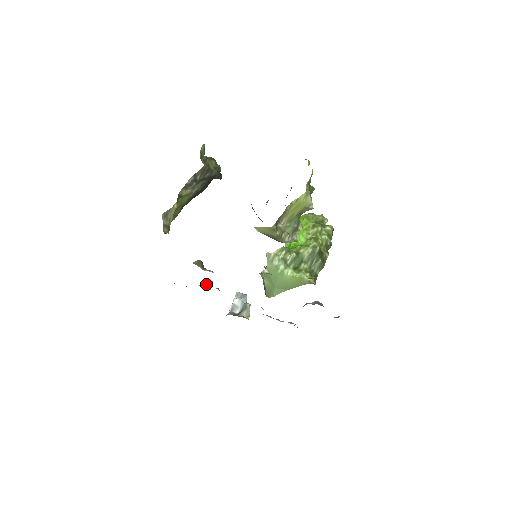
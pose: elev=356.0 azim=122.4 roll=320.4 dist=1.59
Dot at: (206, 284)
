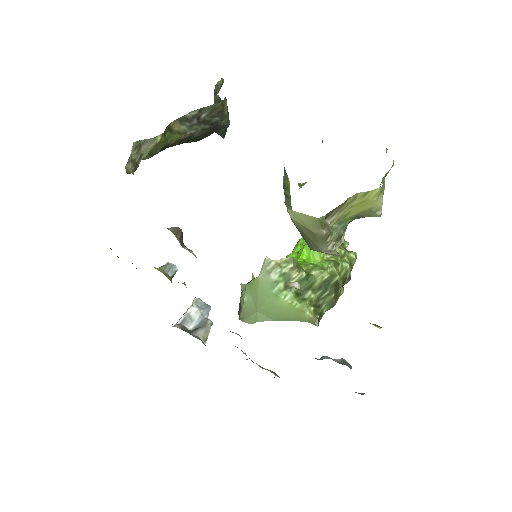
Dot at: (167, 270)
